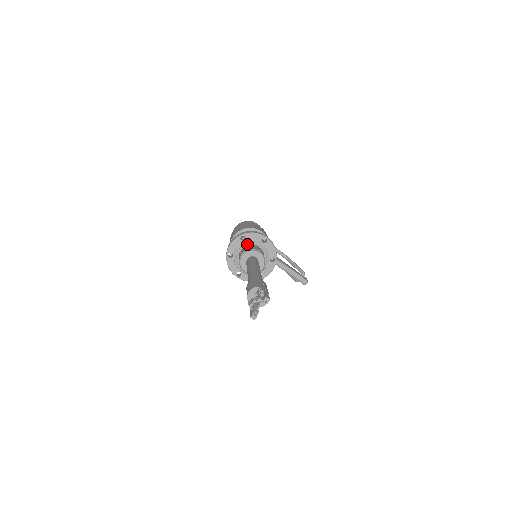
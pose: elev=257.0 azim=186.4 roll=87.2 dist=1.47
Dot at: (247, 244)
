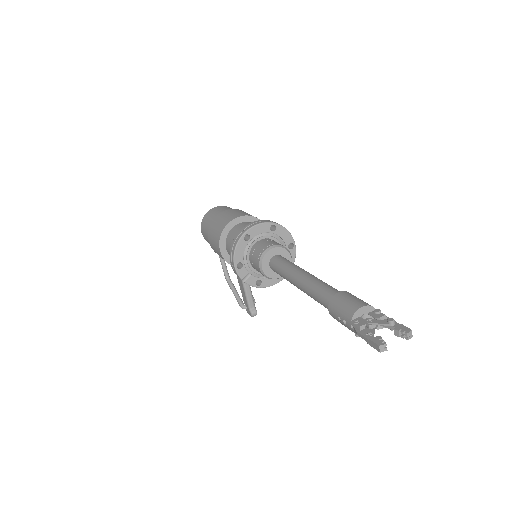
Dot at: (272, 237)
